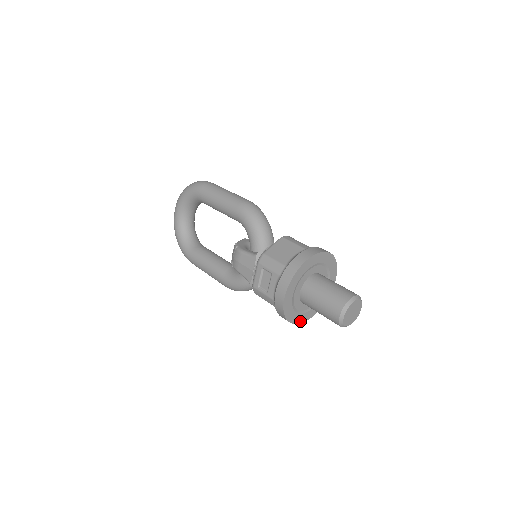
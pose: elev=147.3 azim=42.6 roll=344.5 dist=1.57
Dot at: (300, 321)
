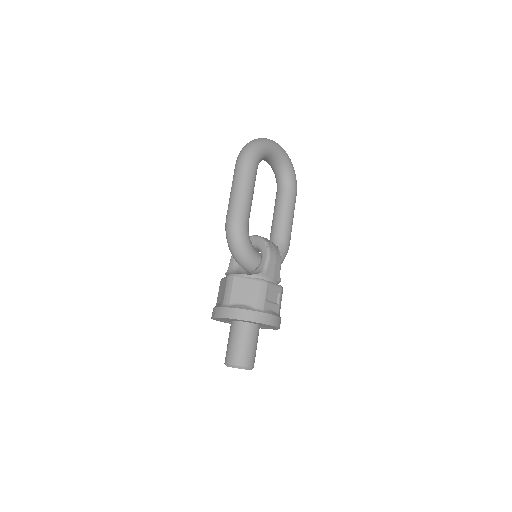
Dot at: (263, 328)
